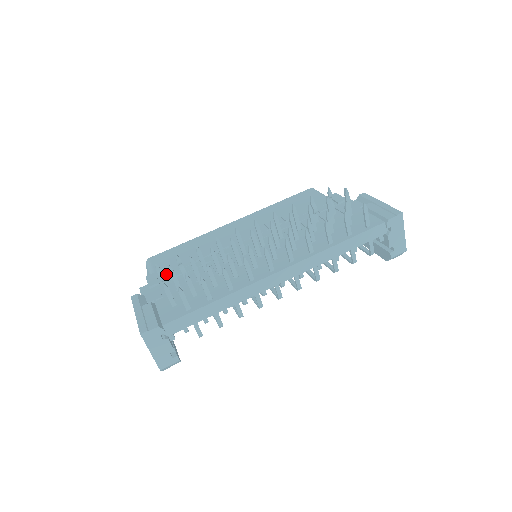
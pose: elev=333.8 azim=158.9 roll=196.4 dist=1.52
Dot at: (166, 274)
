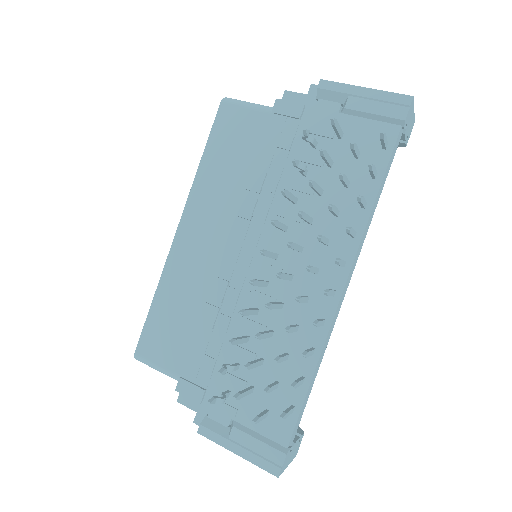
Dot at: (196, 371)
